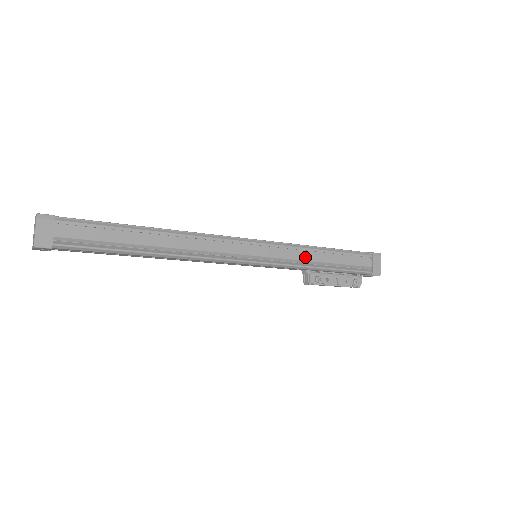
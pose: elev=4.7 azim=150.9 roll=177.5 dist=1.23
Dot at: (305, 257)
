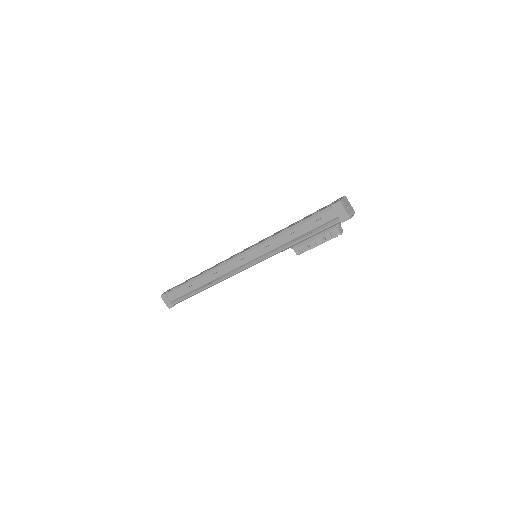
Dot at: (279, 243)
